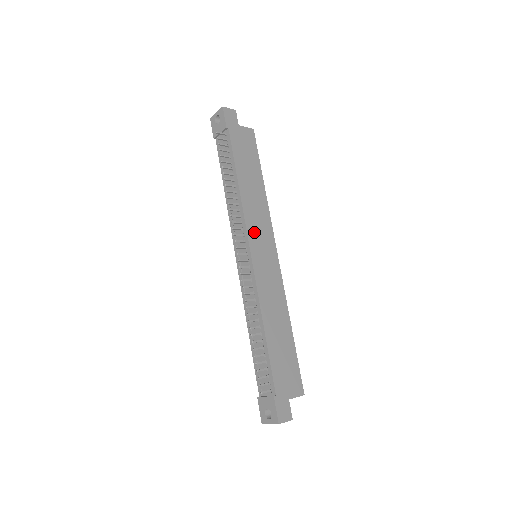
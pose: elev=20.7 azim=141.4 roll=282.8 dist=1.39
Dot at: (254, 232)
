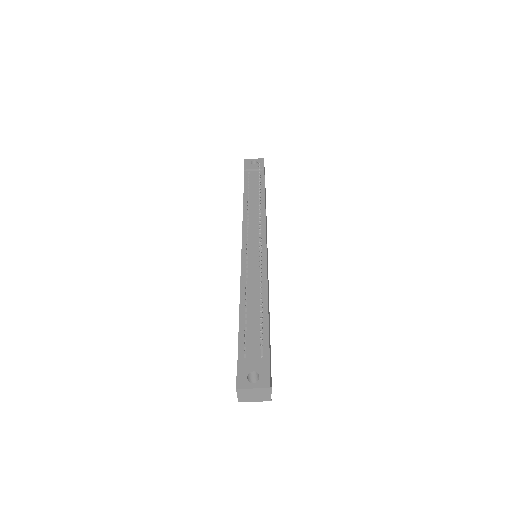
Dot at: (266, 236)
